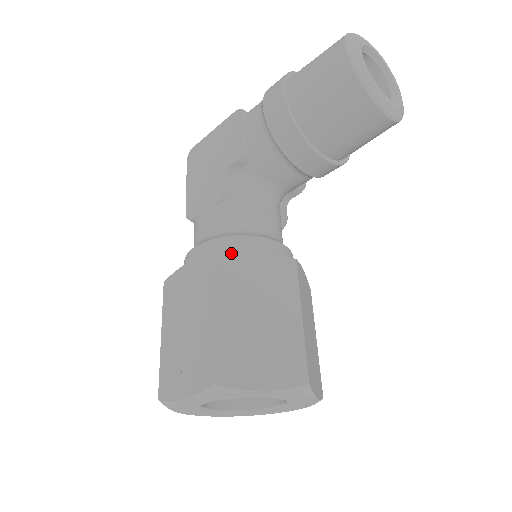
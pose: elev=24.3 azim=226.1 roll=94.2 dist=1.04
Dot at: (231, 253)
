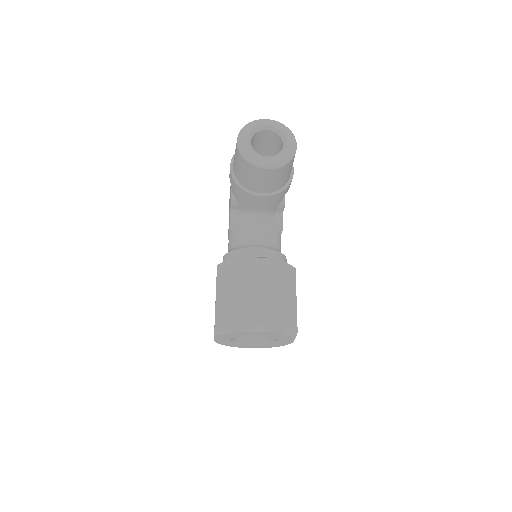
Dot at: (226, 262)
